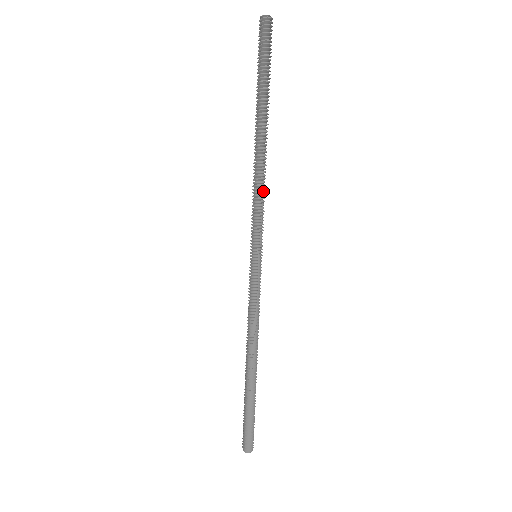
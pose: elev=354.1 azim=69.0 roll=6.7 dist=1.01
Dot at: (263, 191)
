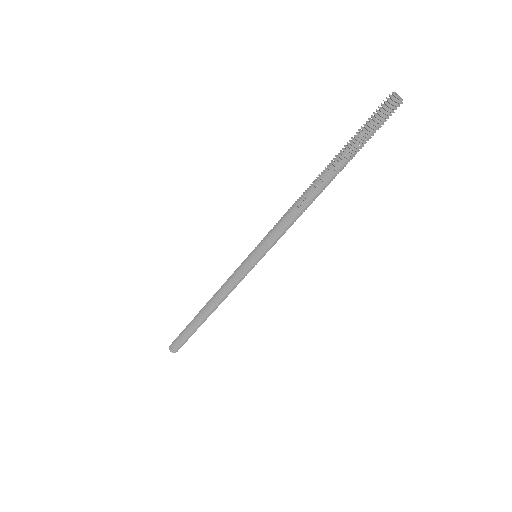
Dot at: (294, 220)
